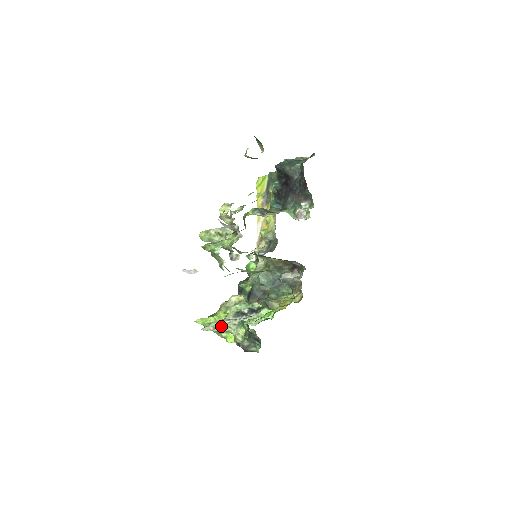
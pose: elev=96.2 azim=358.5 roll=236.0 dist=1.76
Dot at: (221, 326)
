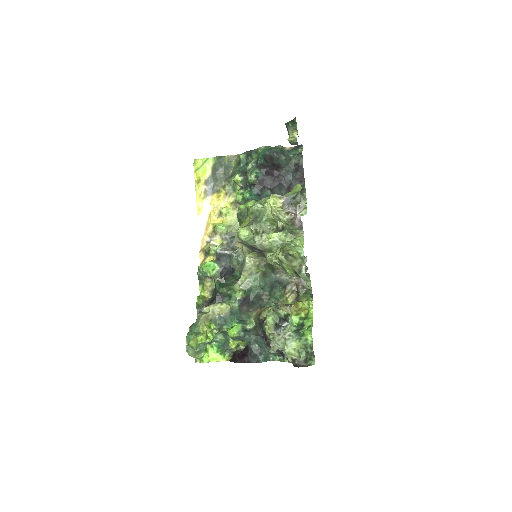
Dot at: (278, 343)
